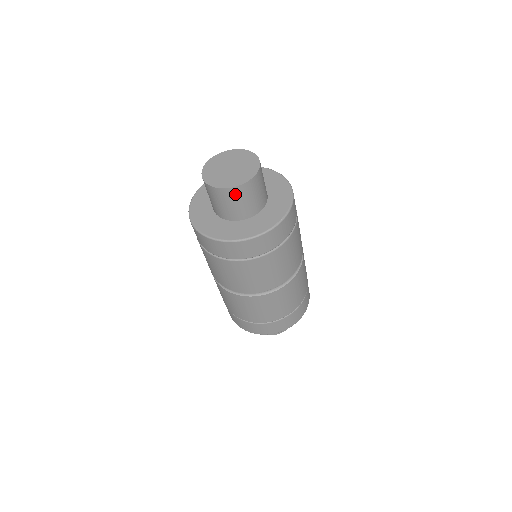
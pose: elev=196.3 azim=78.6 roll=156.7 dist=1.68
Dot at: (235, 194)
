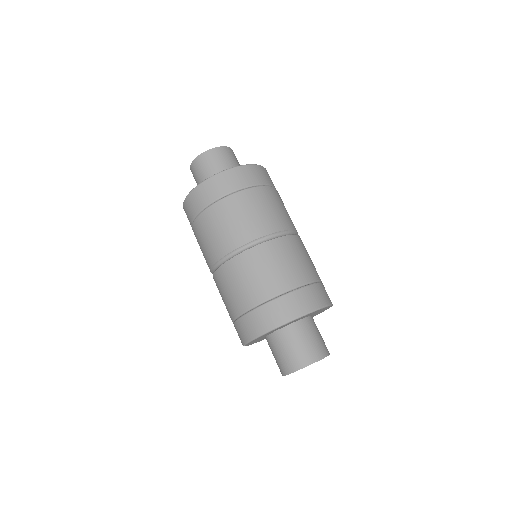
Dot at: (205, 159)
